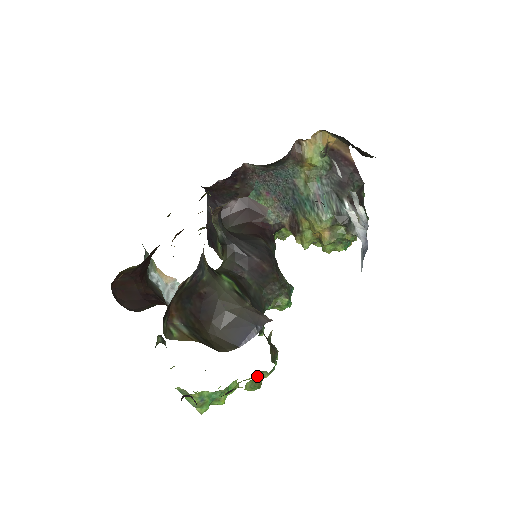
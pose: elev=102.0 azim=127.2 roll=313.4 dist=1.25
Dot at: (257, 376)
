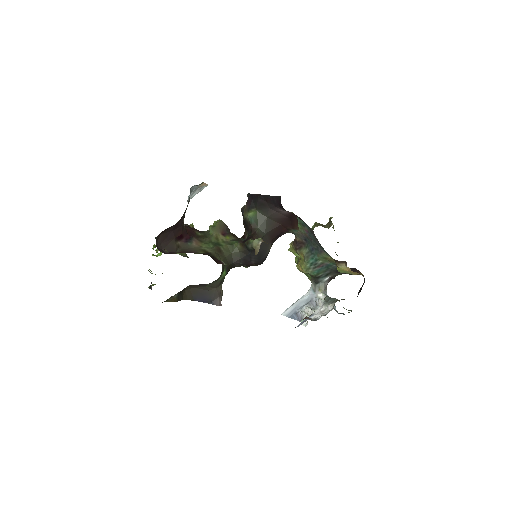
Dot at: occluded
